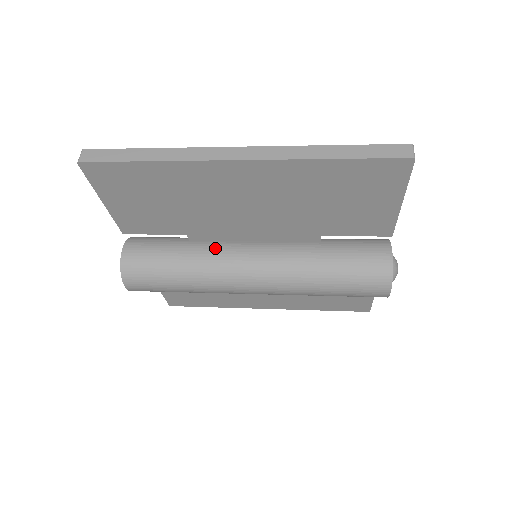
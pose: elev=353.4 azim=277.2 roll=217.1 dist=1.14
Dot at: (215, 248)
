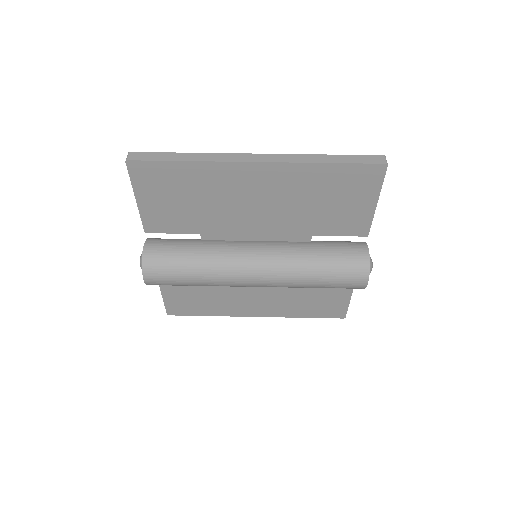
Dot at: (224, 245)
